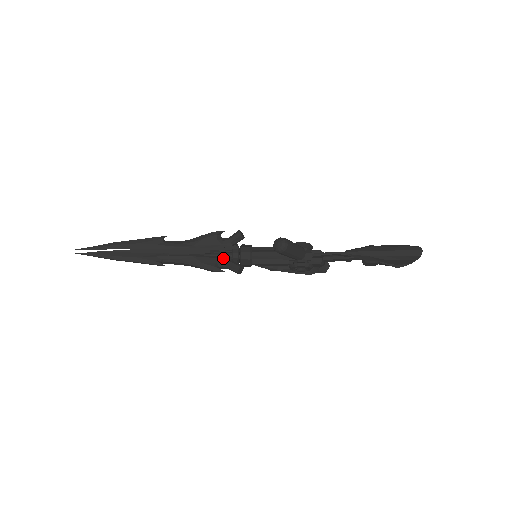
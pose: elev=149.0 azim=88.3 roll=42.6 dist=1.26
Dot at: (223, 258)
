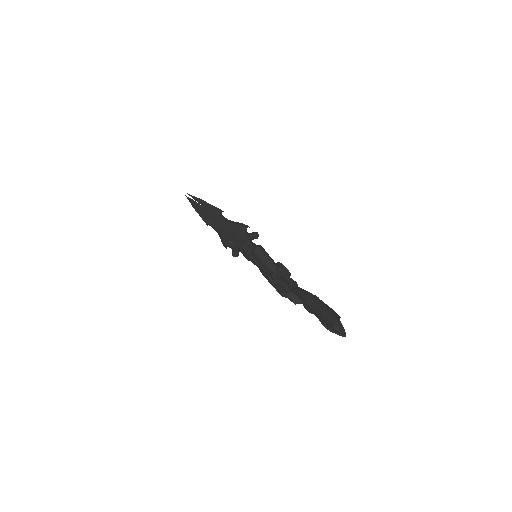
Dot at: (235, 242)
